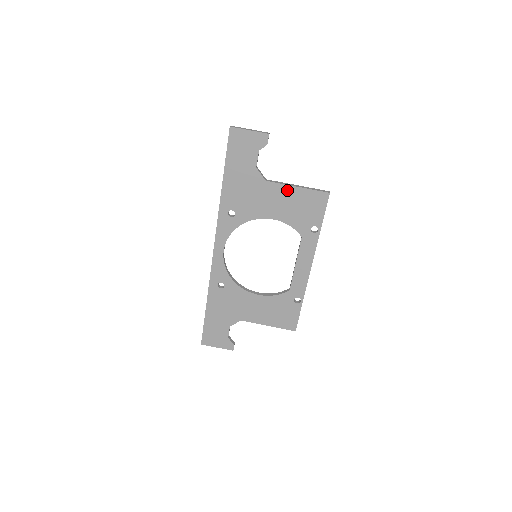
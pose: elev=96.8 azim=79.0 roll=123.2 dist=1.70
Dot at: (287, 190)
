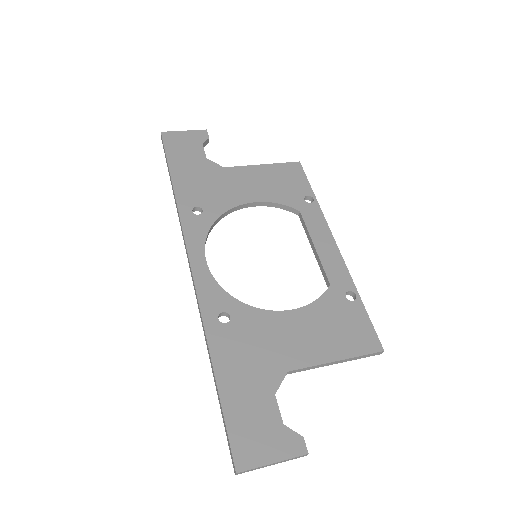
Dot at: (253, 170)
